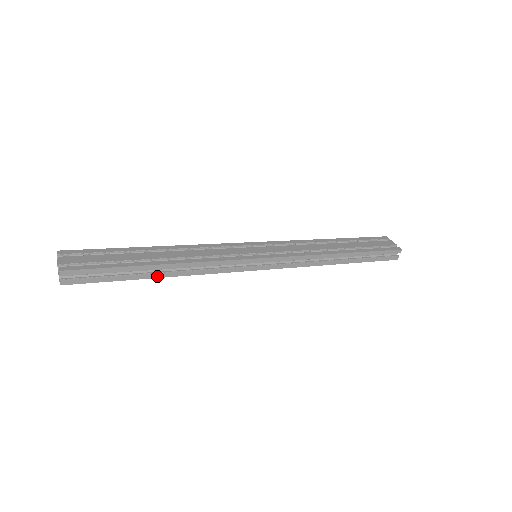
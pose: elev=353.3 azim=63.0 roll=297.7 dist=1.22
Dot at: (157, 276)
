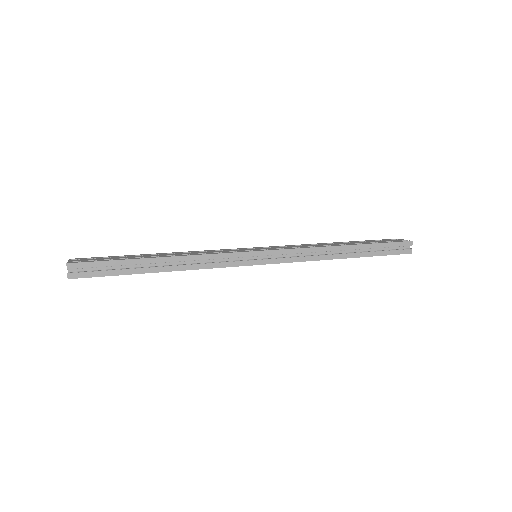
Dot at: (157, 270)
